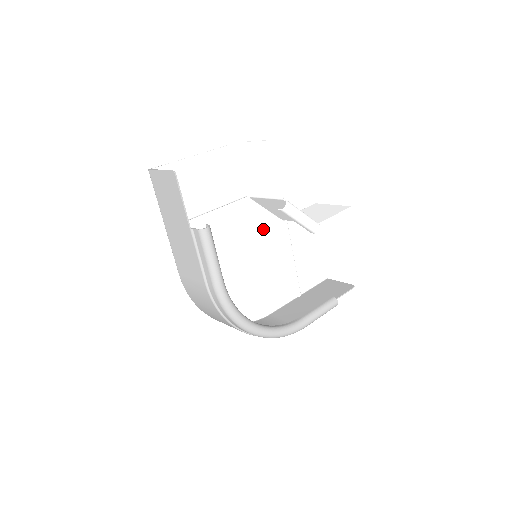
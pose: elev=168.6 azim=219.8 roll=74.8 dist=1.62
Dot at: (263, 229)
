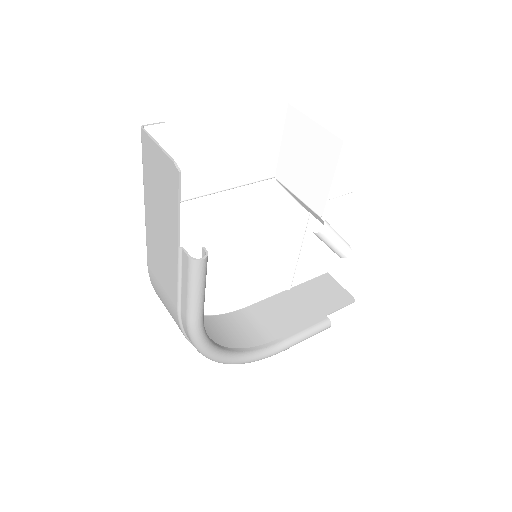
Dot at: (277, 218)
